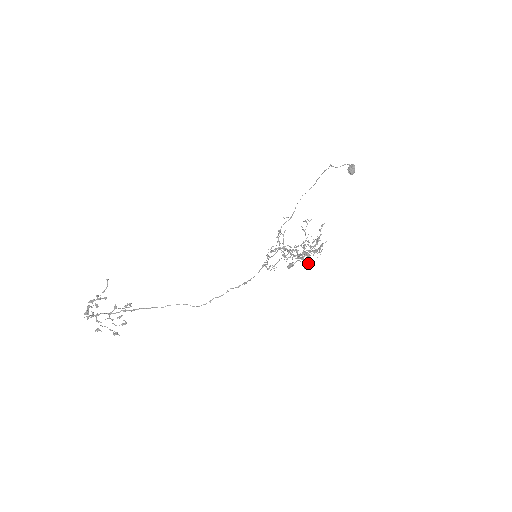
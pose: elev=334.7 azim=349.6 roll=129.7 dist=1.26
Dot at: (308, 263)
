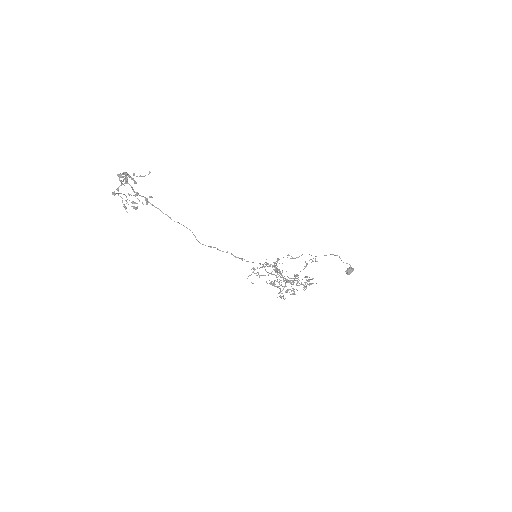
Dot at: (283, 295)
